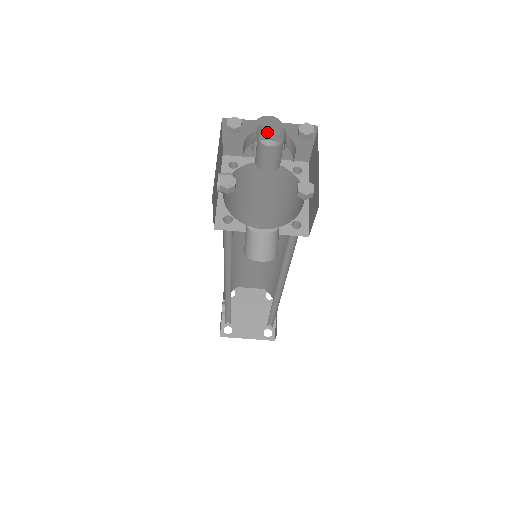
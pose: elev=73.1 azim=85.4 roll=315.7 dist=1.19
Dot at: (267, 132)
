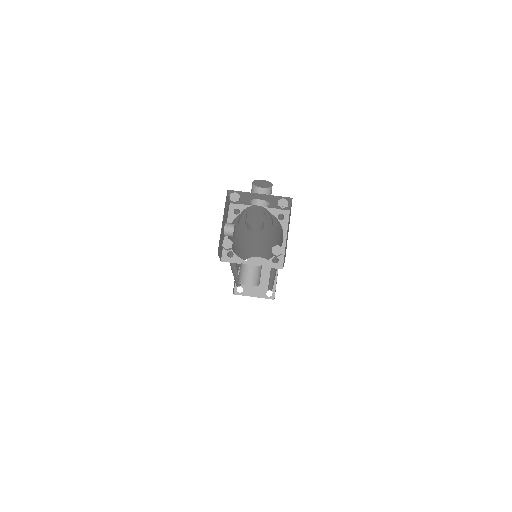
Dot at: (254, 211)
